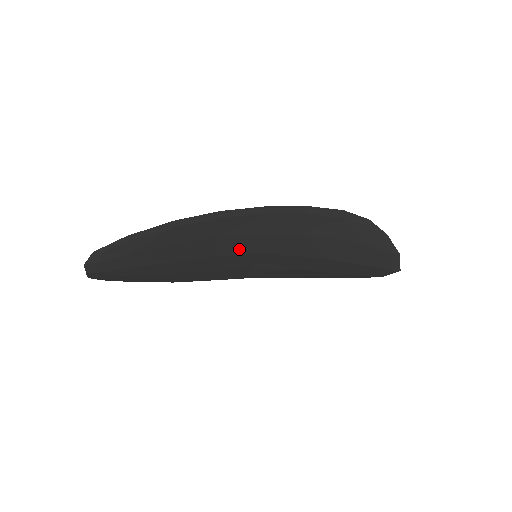
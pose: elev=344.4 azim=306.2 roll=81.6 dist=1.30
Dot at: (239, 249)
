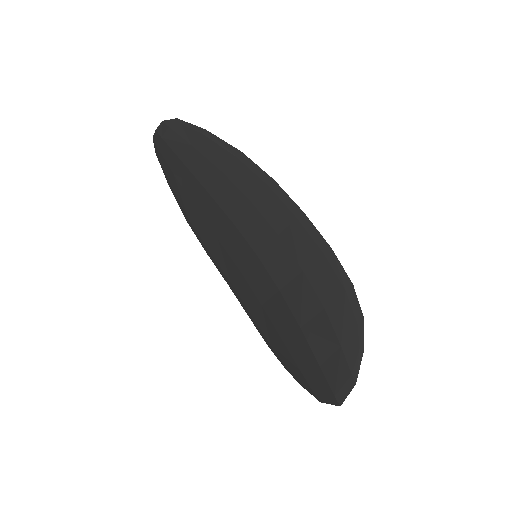
Dot at: (252, 234)
